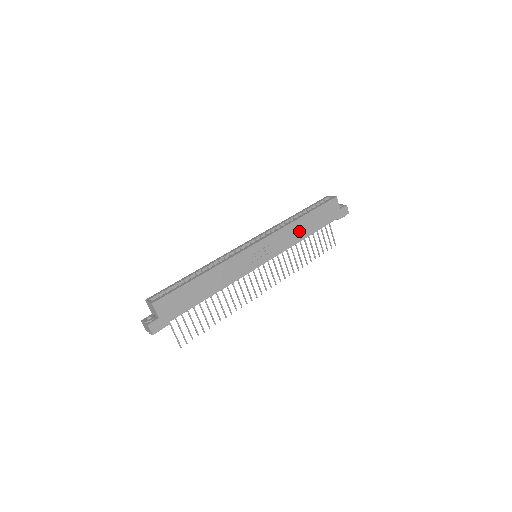
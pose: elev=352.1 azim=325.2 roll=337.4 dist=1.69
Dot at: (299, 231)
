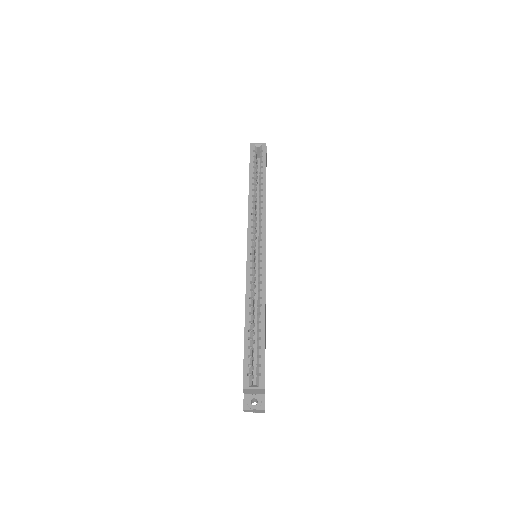
Dot at: occluded
